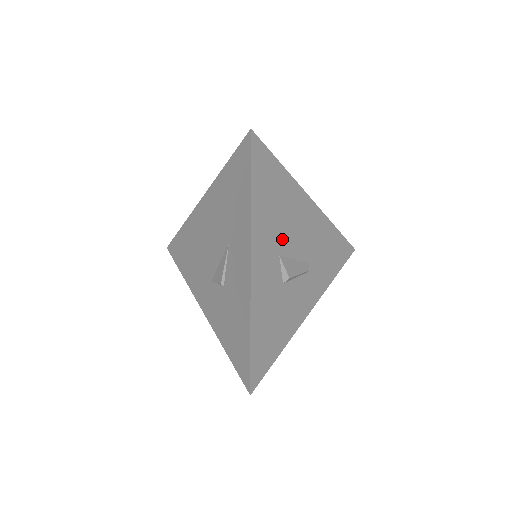
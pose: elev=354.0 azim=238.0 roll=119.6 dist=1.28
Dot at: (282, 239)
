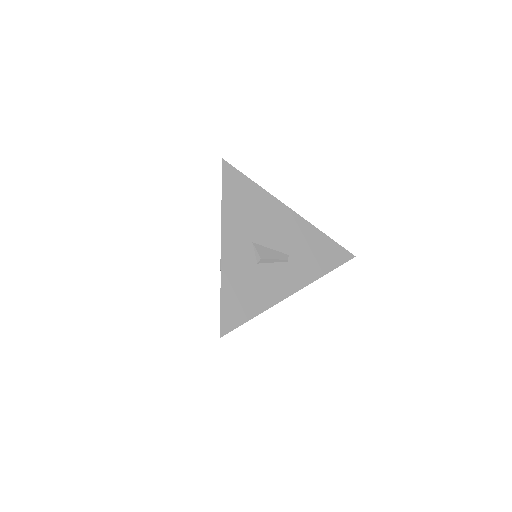
Dot at: (256, 232)
